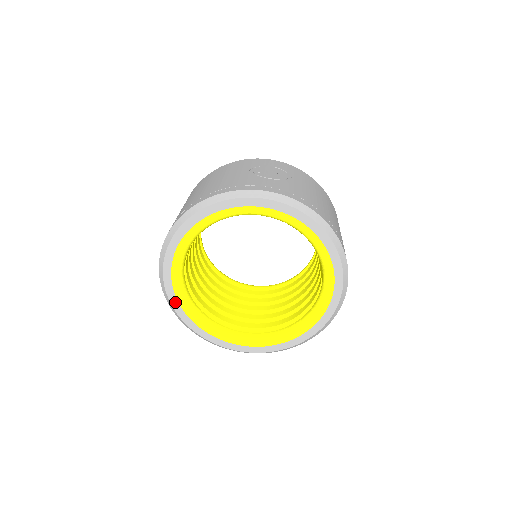
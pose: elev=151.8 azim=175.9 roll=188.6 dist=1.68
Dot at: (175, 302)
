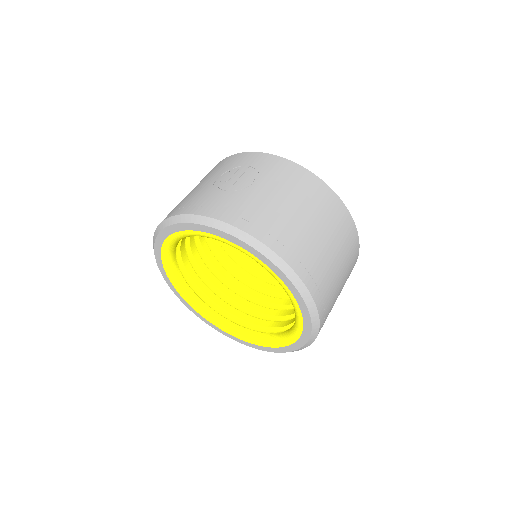
Dot at: (184, 301)
